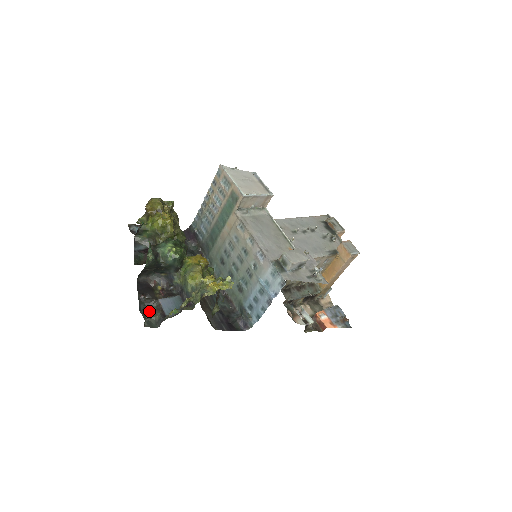
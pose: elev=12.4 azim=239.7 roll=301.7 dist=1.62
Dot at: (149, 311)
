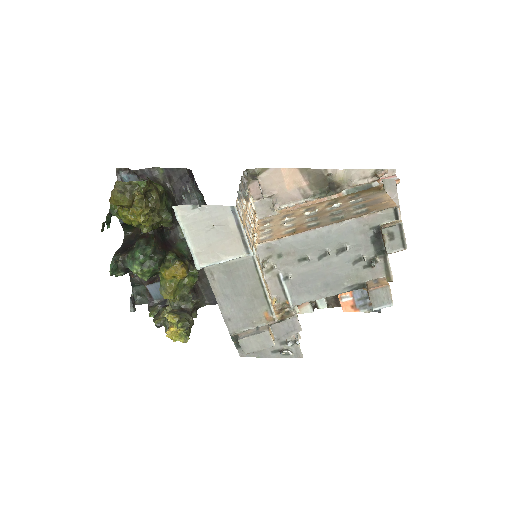
Dot at: (141, 288)
